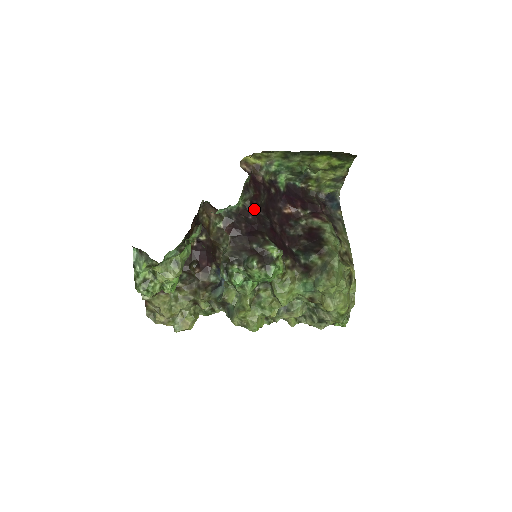
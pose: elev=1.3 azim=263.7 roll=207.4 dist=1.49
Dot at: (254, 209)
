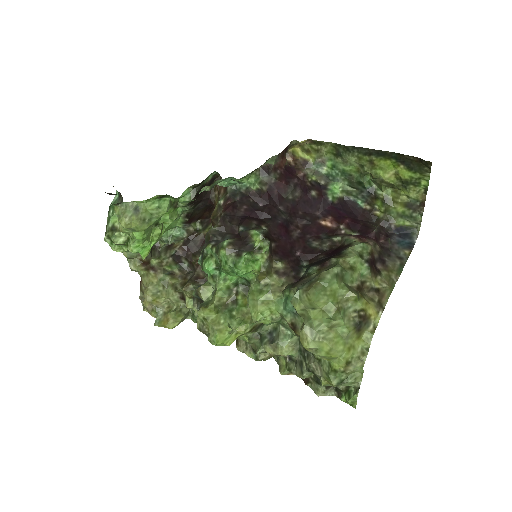
Dot at: (271, 198)
